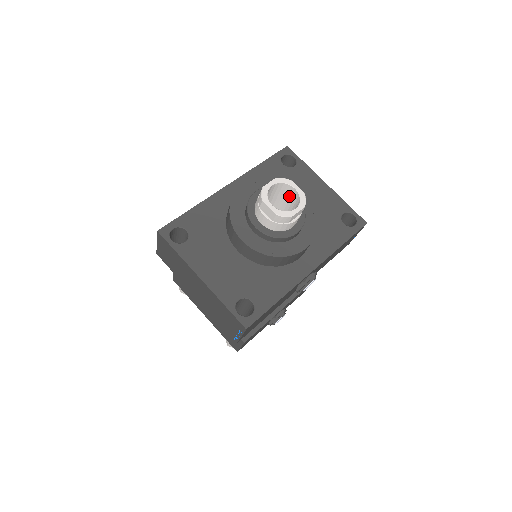
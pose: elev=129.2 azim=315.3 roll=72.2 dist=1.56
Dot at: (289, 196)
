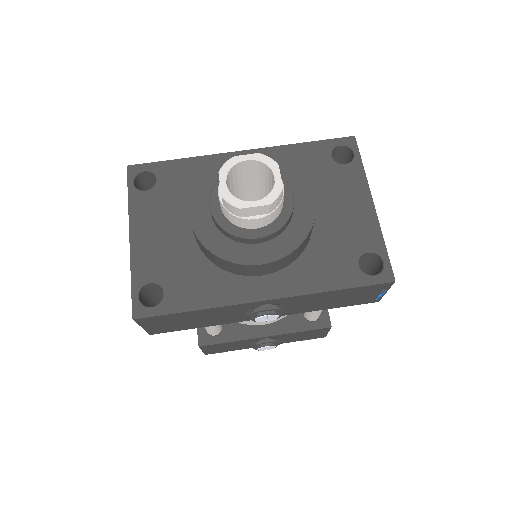
Dot at: occluded
